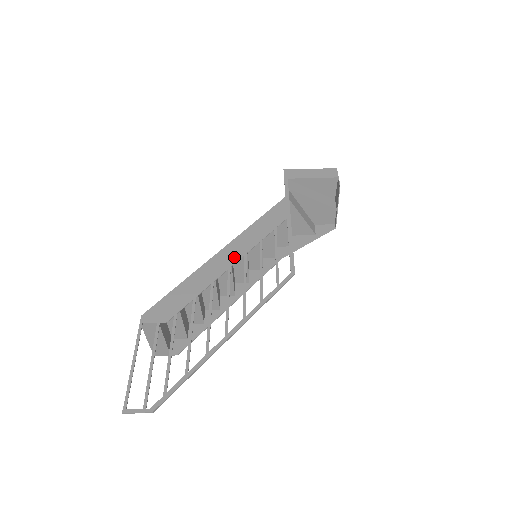
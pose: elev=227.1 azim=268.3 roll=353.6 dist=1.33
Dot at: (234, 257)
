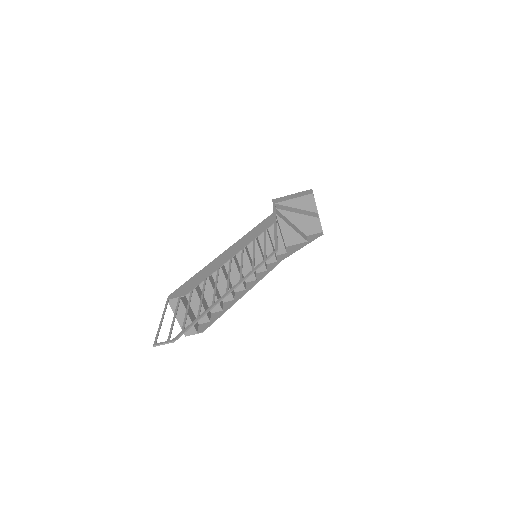
Dot at: (234, 252)
